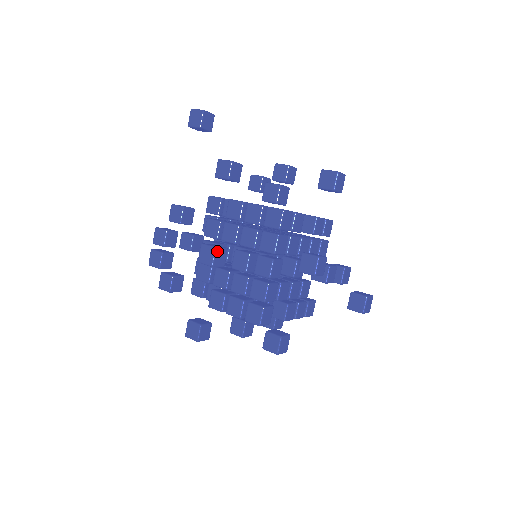
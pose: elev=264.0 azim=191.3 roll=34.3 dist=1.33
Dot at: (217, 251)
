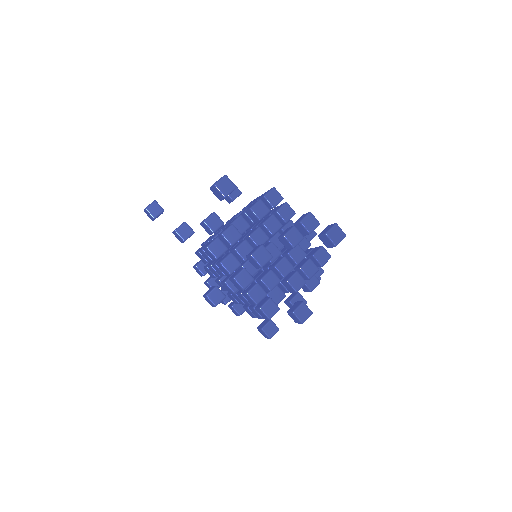
Dot at: (209, 296)
